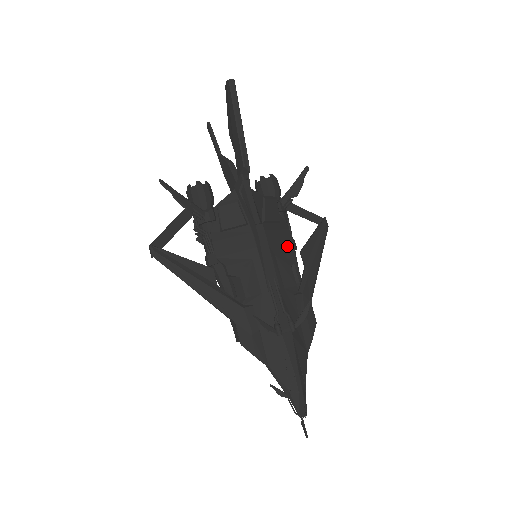
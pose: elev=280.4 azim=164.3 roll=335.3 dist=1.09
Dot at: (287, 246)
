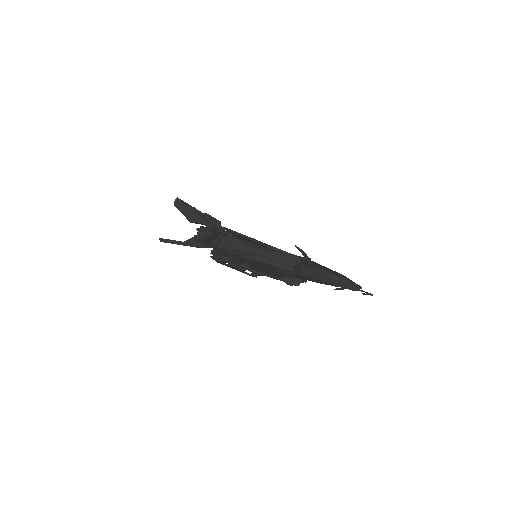
Dot at: occluded
